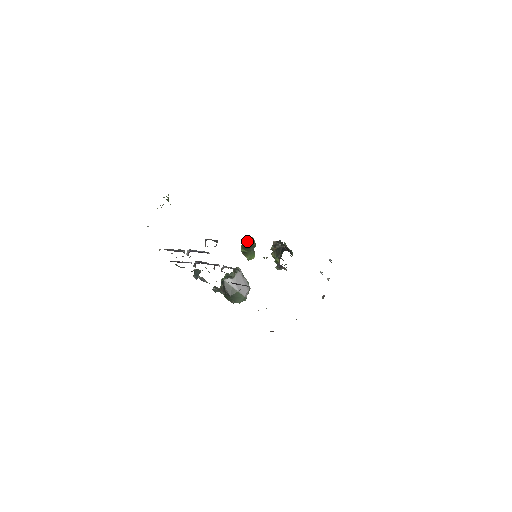
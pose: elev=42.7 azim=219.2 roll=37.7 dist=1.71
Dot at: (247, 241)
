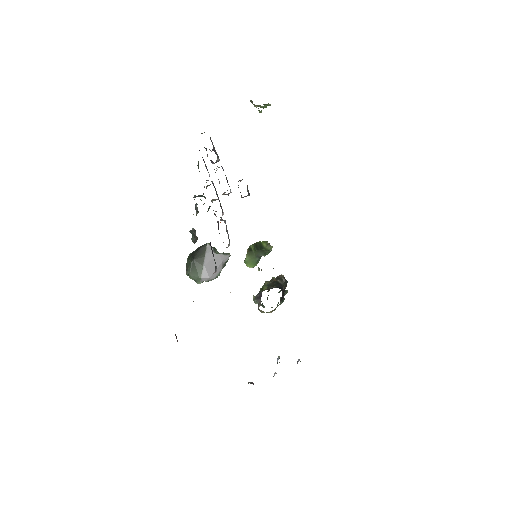
Dot at: (265, 243)
